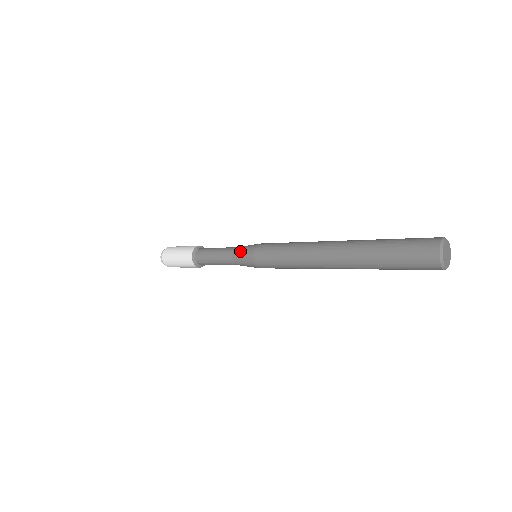
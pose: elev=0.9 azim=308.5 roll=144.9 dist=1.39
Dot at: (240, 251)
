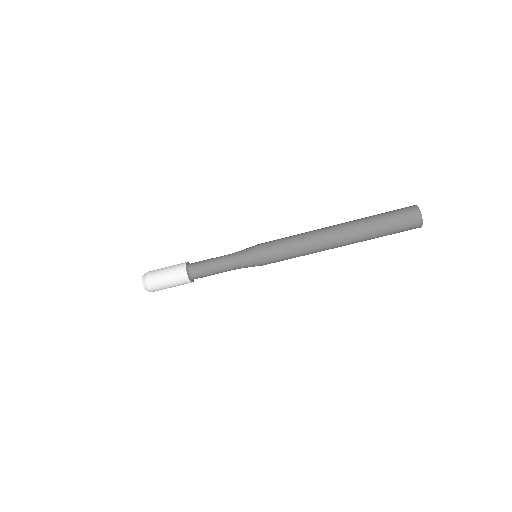
Dot at: (242, 252)
